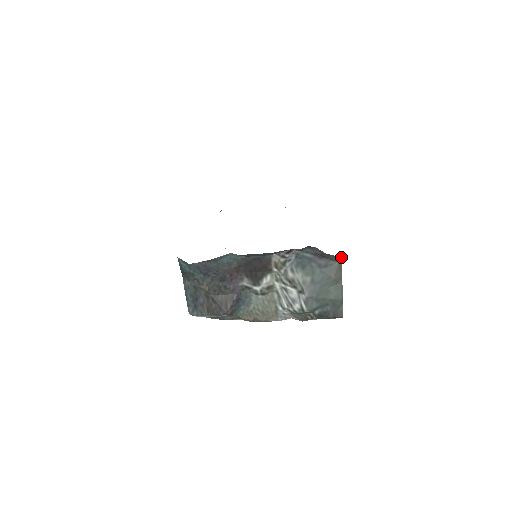
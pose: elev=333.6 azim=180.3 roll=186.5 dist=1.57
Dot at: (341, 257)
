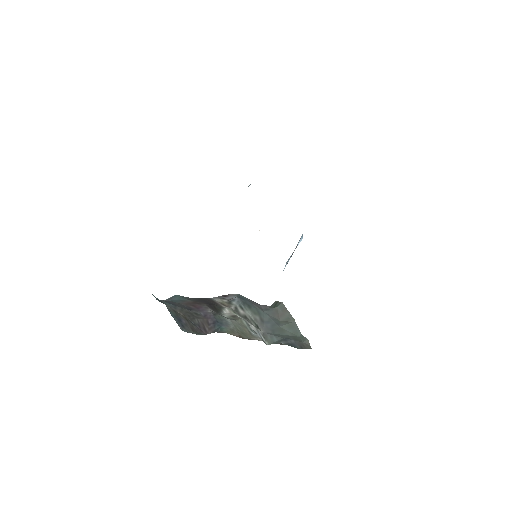
Dot at: (279, 302)
